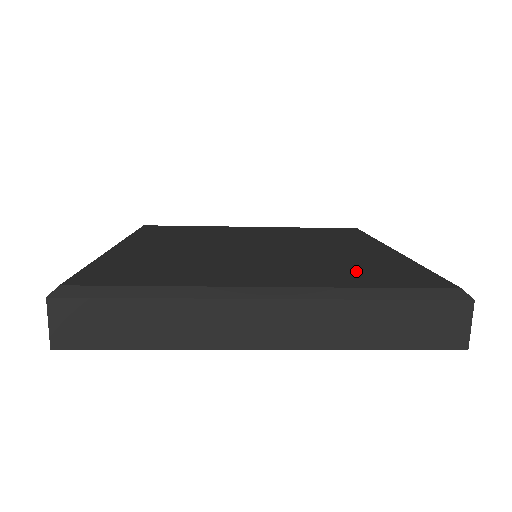
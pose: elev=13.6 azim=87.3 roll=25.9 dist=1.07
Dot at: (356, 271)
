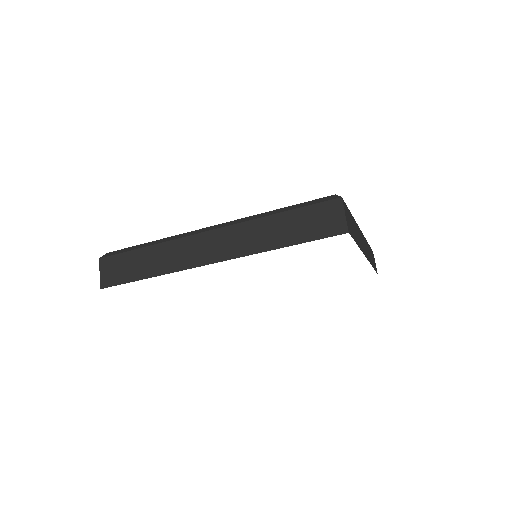
Dot at: occluded
